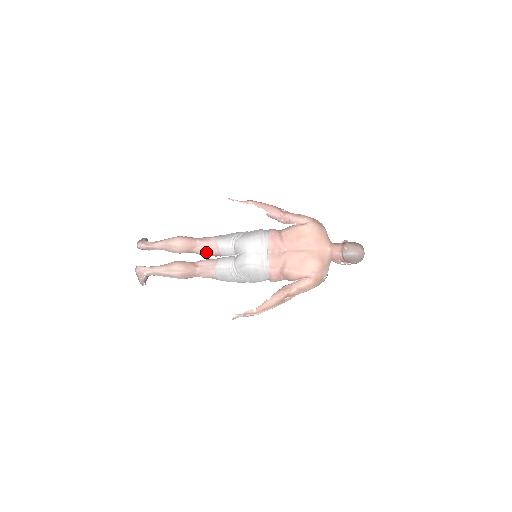
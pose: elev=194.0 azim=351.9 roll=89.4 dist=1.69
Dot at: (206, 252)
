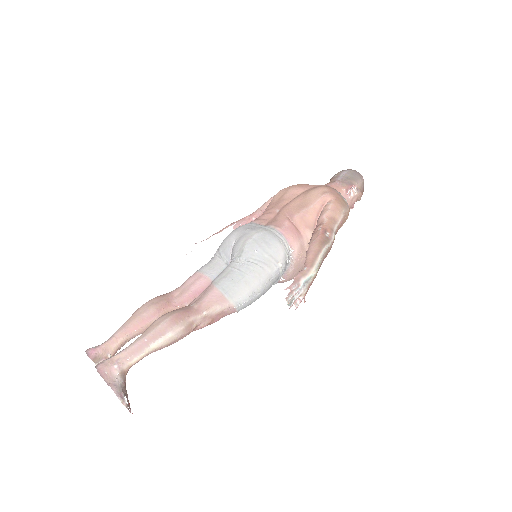
Dot at: (191, 291)
